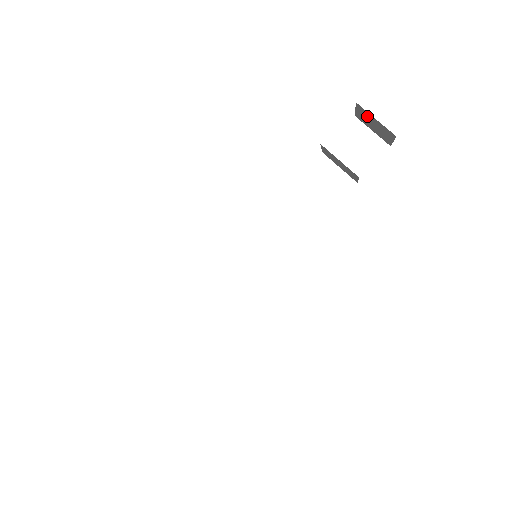
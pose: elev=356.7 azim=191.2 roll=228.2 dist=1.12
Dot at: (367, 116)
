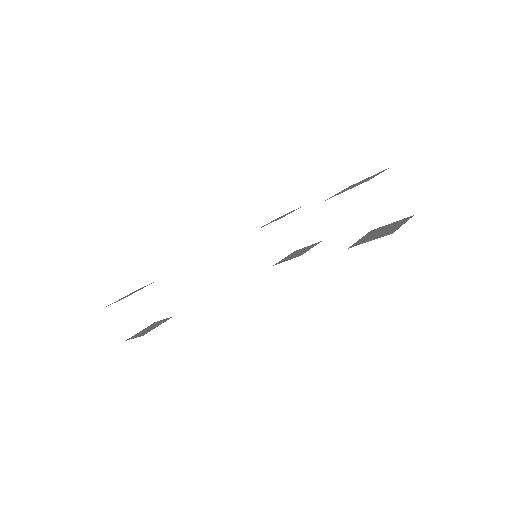
Dot at: occluded
